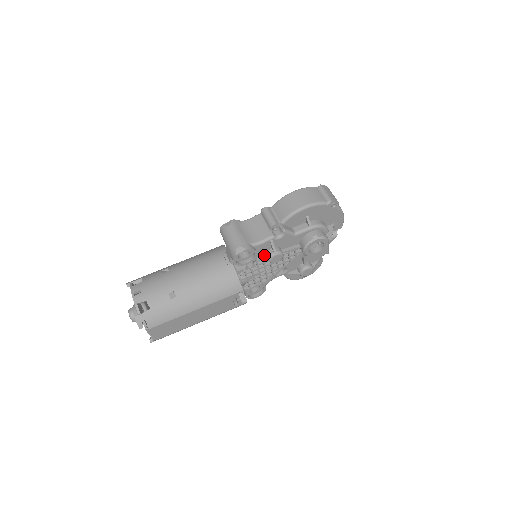
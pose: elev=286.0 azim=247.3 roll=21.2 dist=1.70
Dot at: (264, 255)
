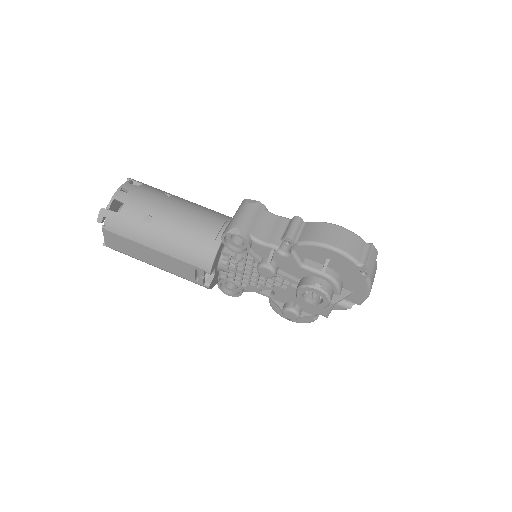
Dot at: (256, 258)
